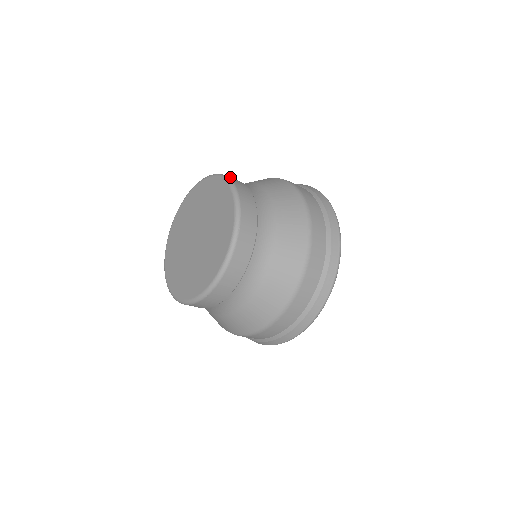
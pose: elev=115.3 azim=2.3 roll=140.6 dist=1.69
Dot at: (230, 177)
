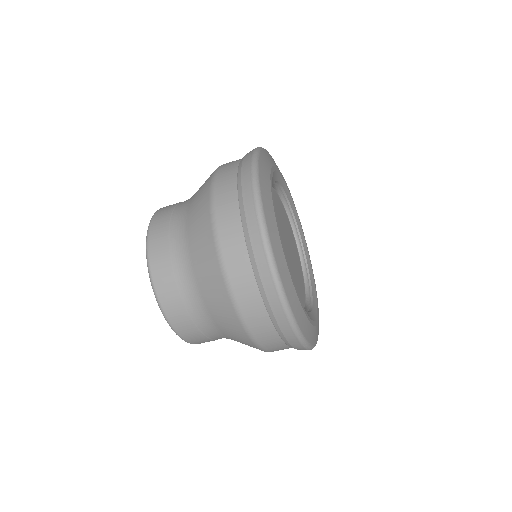
Dot at: occluded
